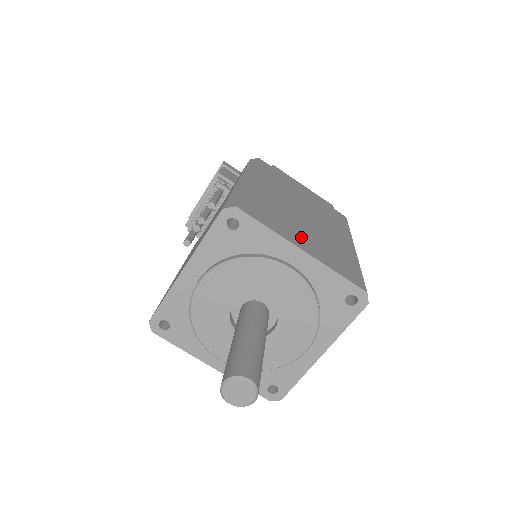
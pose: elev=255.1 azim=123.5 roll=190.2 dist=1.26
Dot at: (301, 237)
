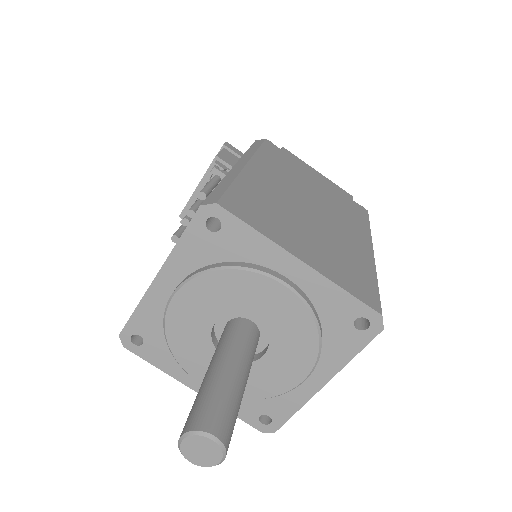
Dot at: (302, 241)
